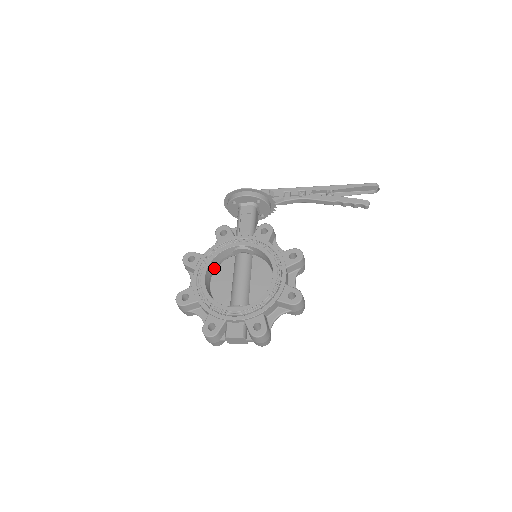
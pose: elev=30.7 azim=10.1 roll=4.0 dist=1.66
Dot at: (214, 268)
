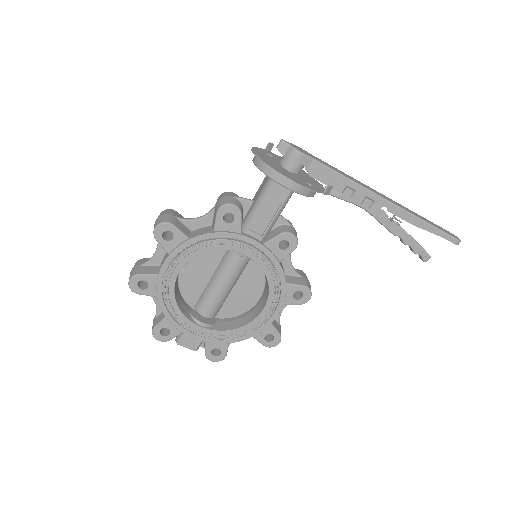
Dot at: occluded
